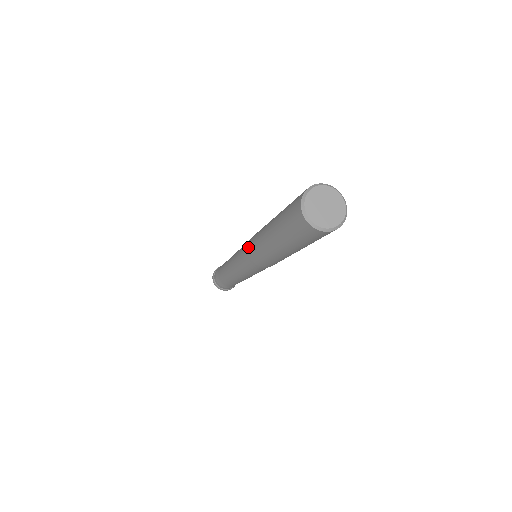
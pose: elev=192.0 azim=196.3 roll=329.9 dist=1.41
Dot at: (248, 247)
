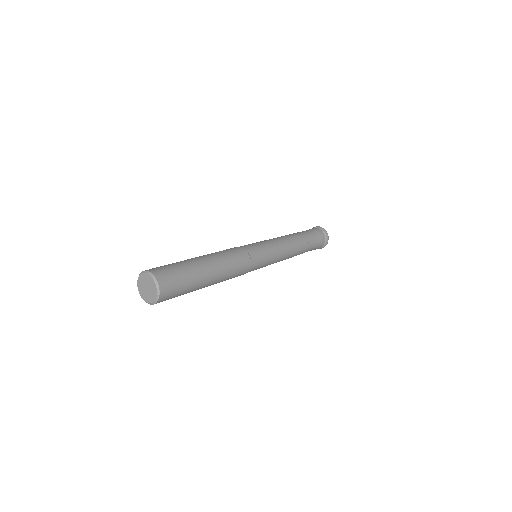
Dot at: occluded
